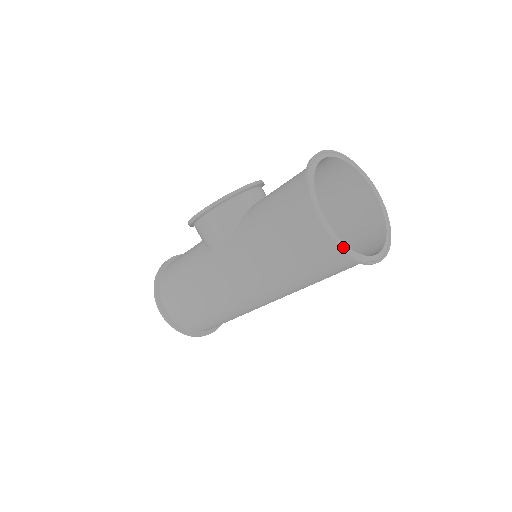
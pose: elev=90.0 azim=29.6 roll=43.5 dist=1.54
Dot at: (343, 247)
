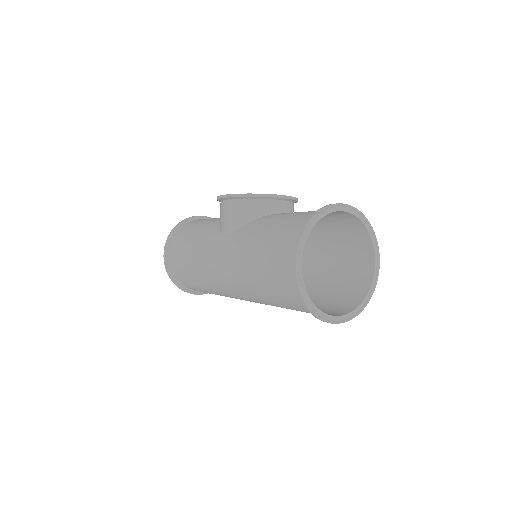
Dot at: (304, 294)
